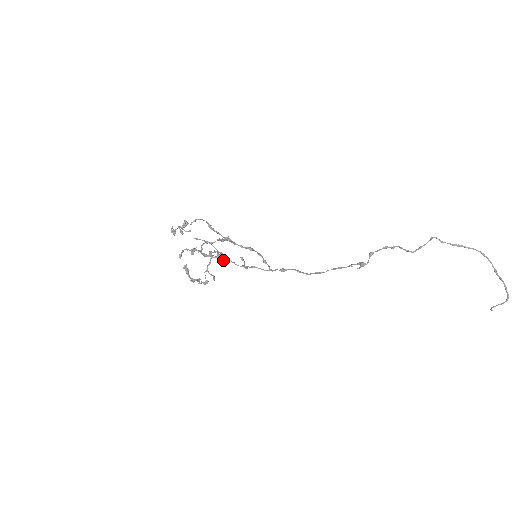
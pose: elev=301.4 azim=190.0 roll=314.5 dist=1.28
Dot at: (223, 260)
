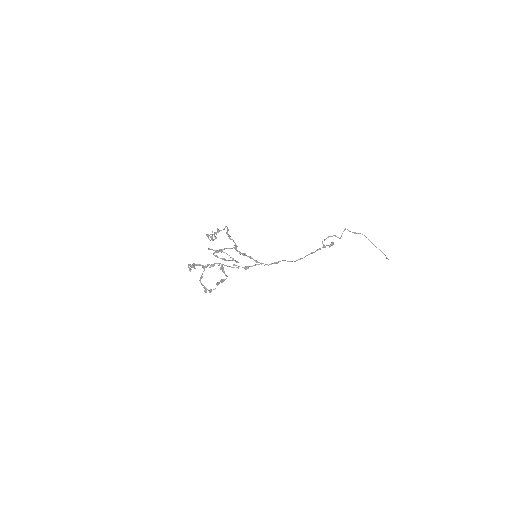
Dot at: occluded
